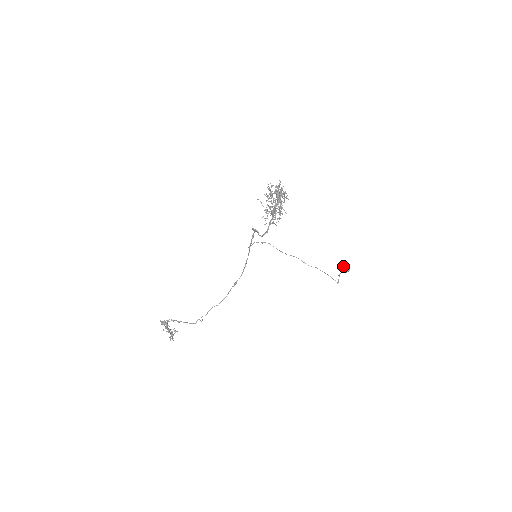
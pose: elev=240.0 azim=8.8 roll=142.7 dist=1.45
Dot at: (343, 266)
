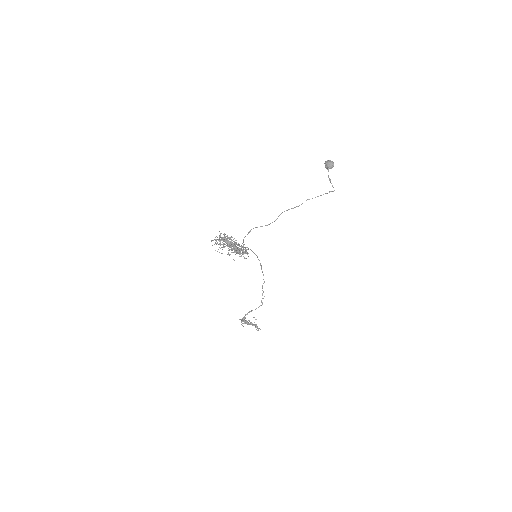
Dot at: (325, 166)
